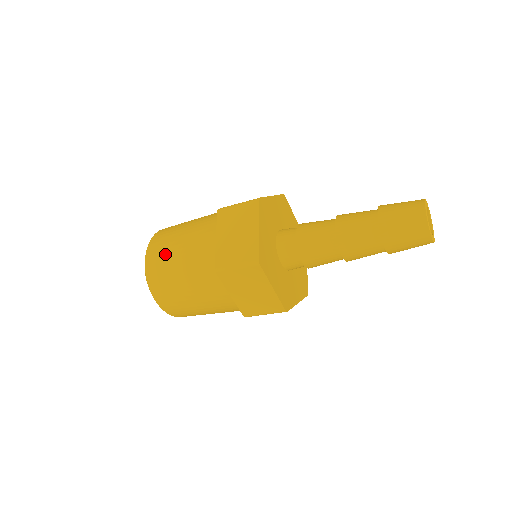
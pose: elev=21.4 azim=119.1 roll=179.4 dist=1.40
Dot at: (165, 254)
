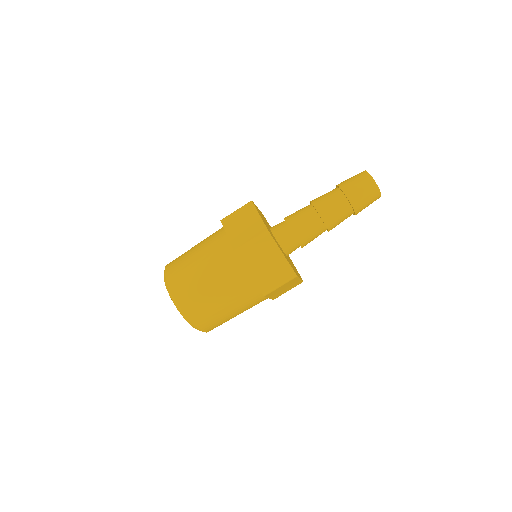
Dot at: occluded
